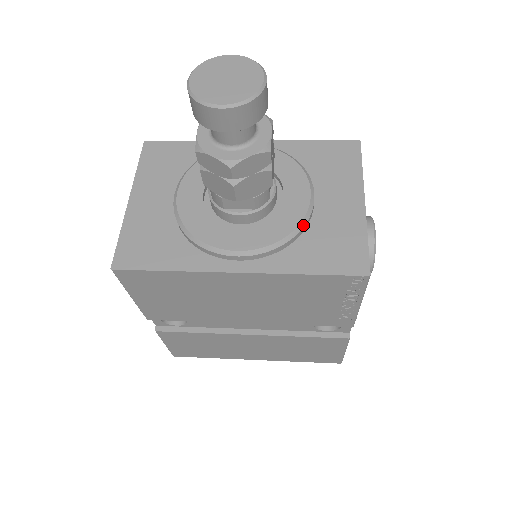
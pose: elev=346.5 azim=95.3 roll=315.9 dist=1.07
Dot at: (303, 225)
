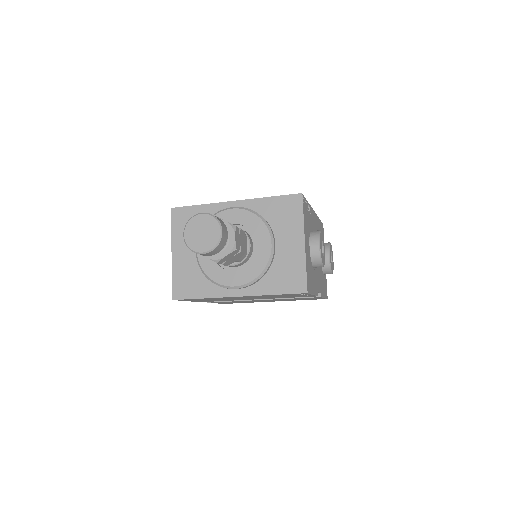
Dot at: (269, 265)
